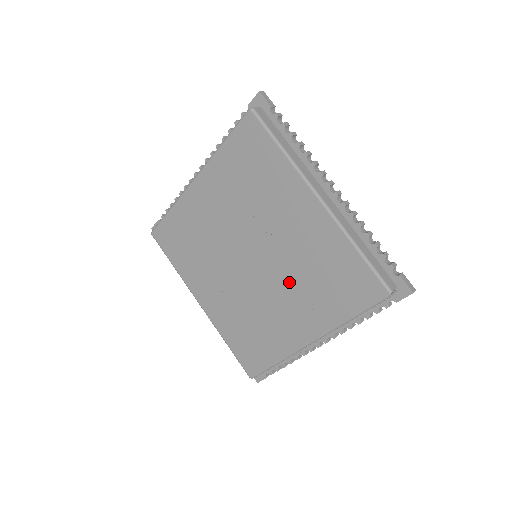
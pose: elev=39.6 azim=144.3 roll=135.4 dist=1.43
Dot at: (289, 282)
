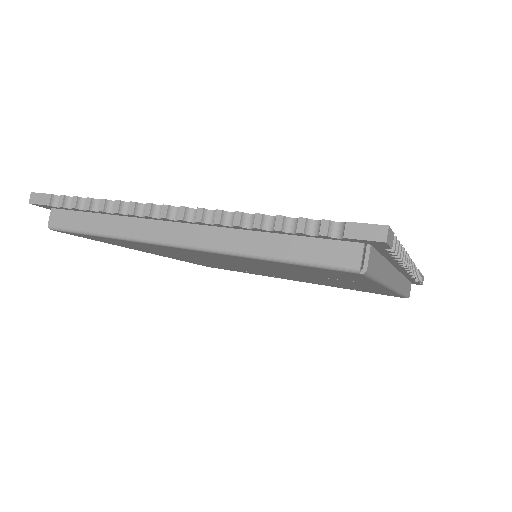
Dot at: occluded
